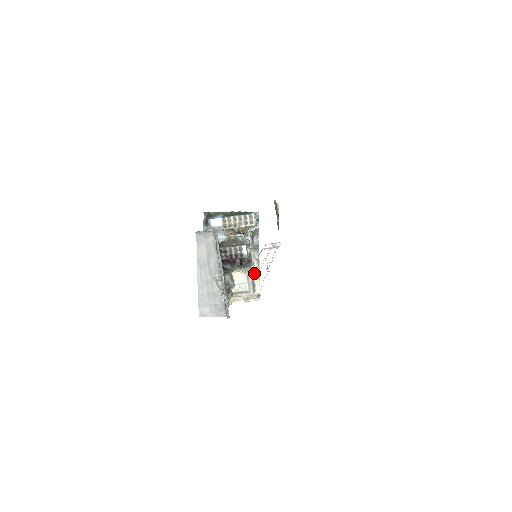
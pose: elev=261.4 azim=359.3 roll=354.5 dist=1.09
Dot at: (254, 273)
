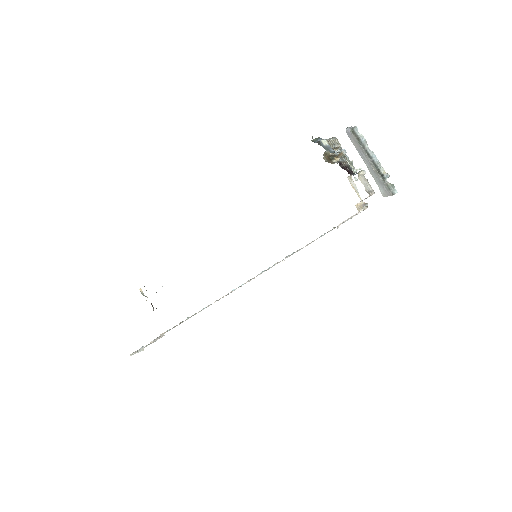
Dot at: (353, 188)
